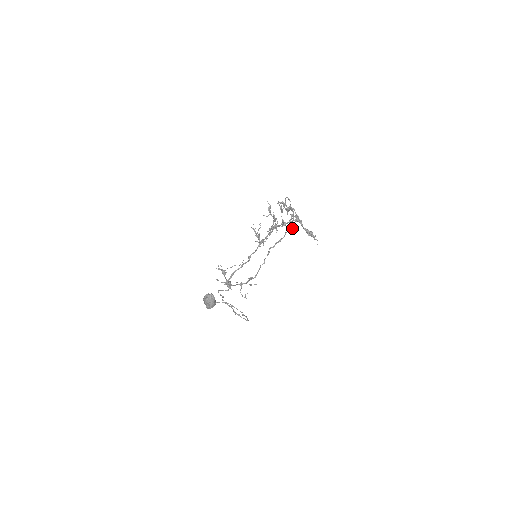
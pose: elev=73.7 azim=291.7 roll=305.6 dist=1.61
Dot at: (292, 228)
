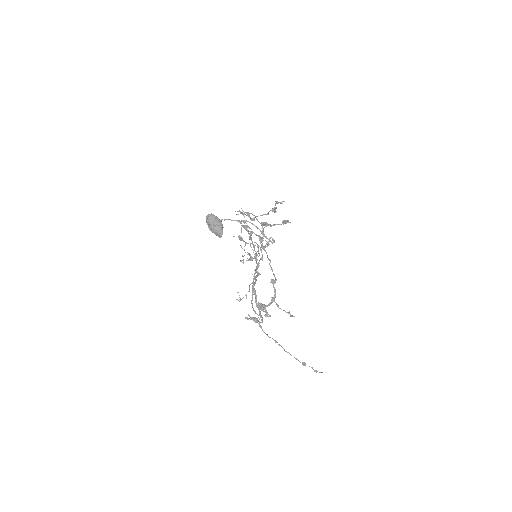
Dot at: (264, 223)
